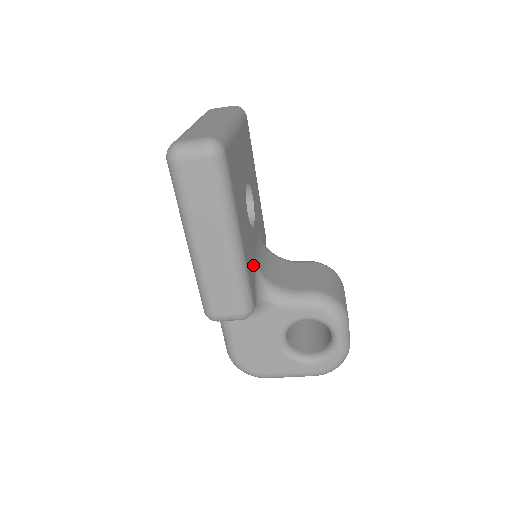
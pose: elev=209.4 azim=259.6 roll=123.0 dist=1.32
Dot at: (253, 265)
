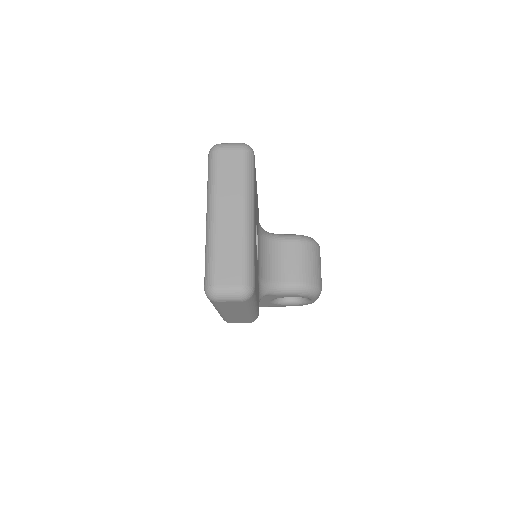
Dot at: (258, 285)
